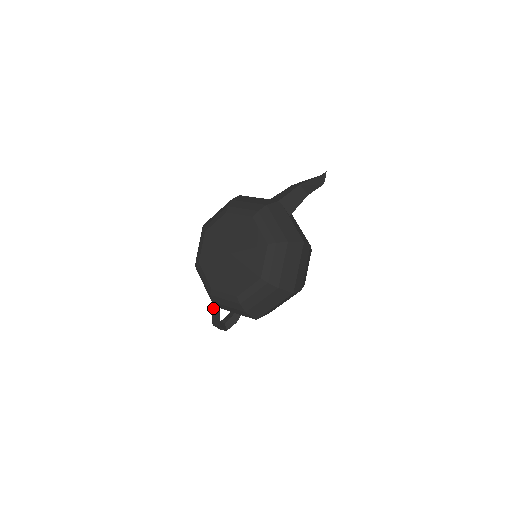
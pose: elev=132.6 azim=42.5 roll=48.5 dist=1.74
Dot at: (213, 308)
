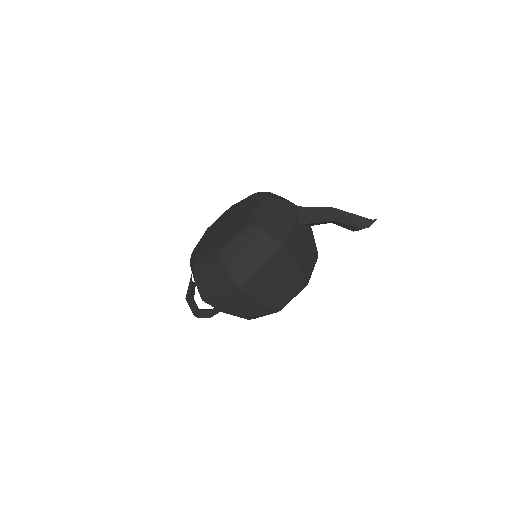
Dot at: (191, 277)
